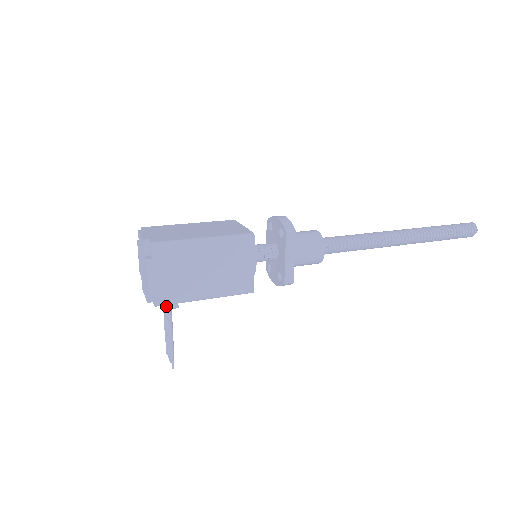
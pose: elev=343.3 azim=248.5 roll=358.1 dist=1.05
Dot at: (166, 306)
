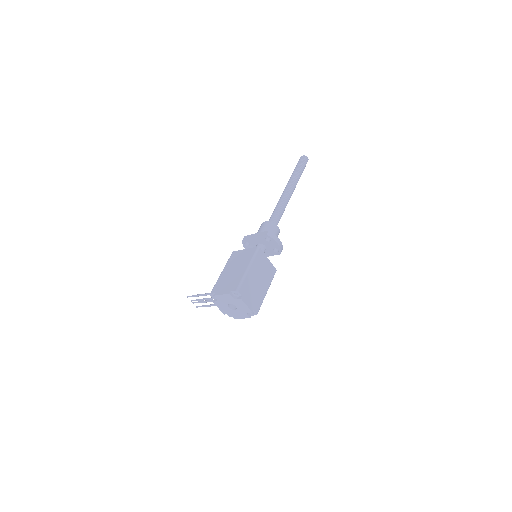
Dot at: occluded
